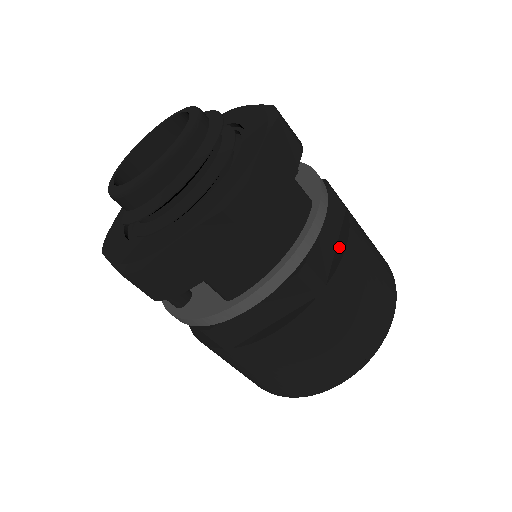
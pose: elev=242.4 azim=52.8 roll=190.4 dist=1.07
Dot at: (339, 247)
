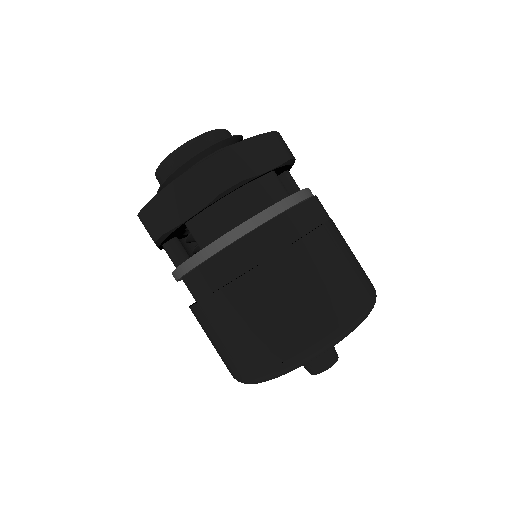
Dot at: occluded
